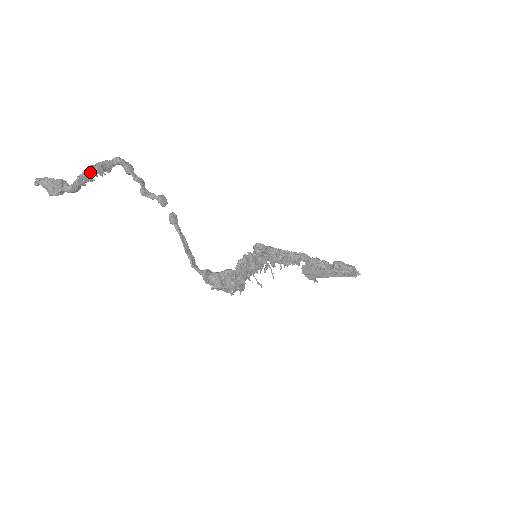
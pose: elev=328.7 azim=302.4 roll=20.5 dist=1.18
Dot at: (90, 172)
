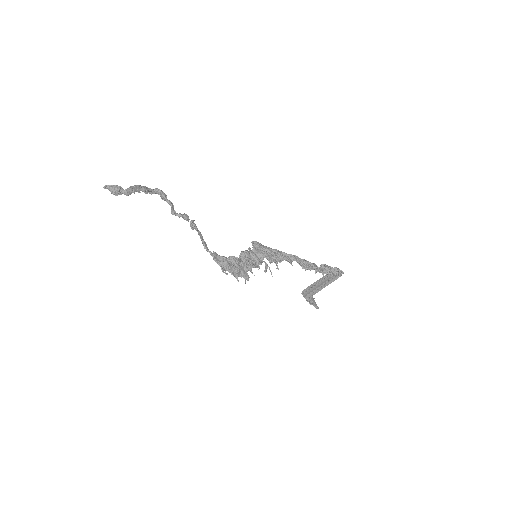
Dot at: (138, 187)
